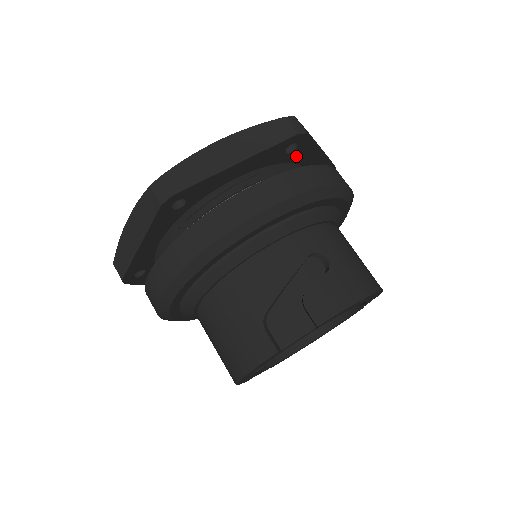
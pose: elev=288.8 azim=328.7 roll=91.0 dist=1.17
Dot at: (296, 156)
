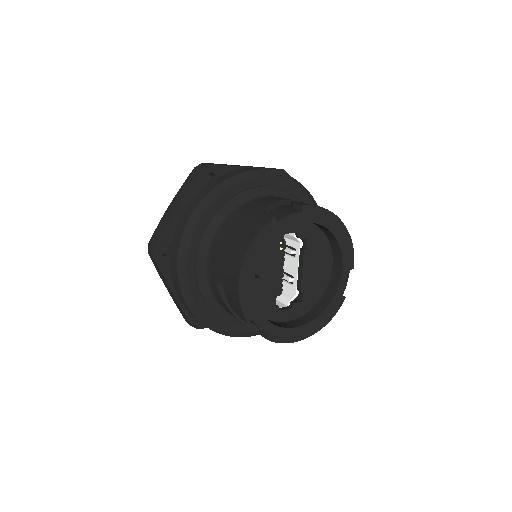
Dot at: occluded
